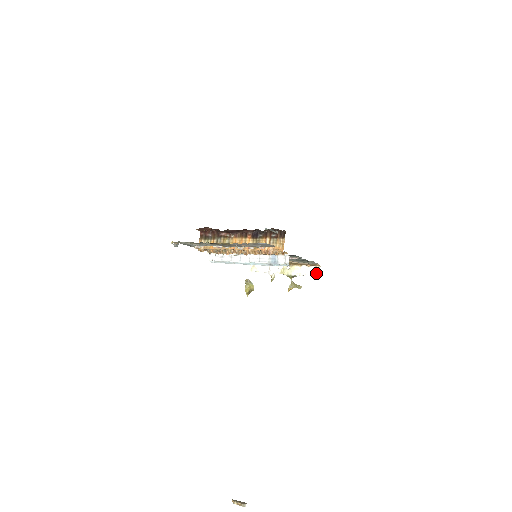
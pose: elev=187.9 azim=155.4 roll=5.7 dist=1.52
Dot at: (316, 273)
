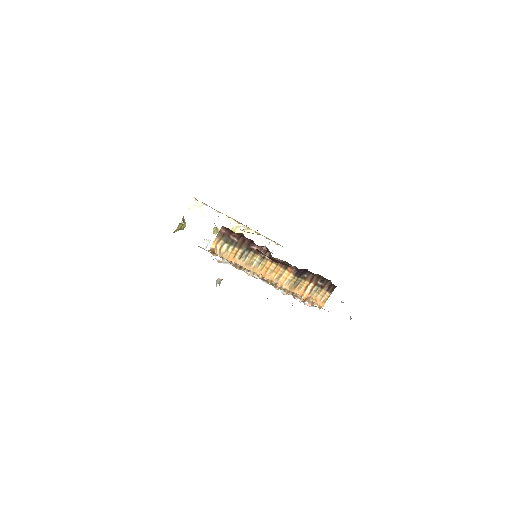
Dot at: (272, 249)
